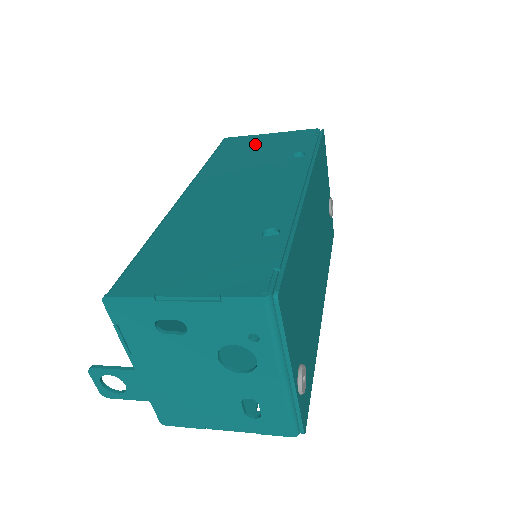
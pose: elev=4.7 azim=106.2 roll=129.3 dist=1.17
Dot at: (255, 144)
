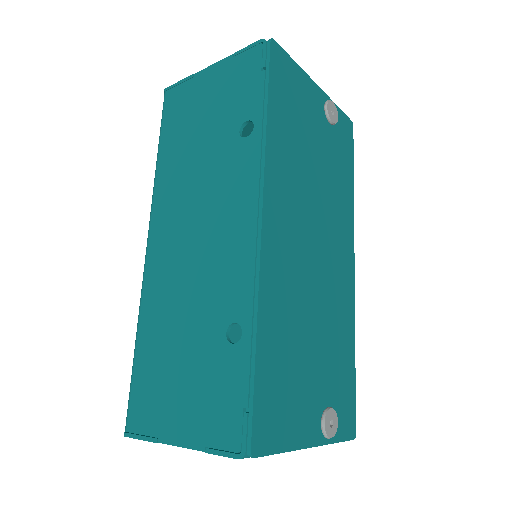
Dot at: (197, 103)
